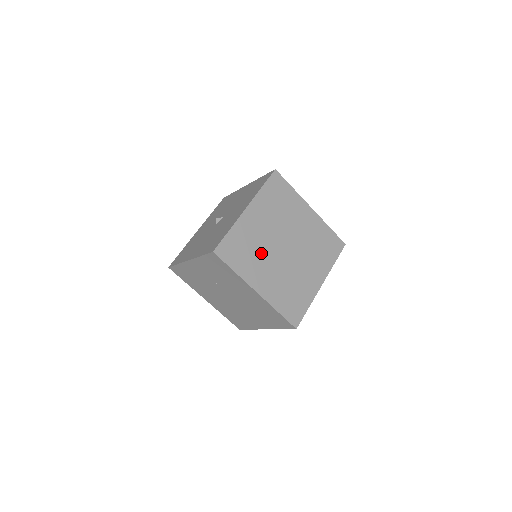
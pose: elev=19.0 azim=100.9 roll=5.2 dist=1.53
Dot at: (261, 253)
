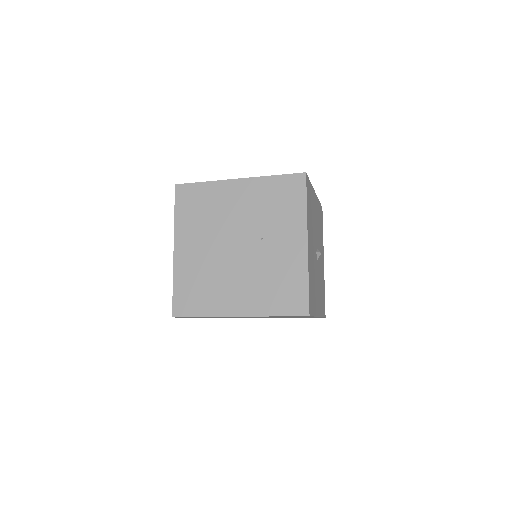
Dot at: occluded
